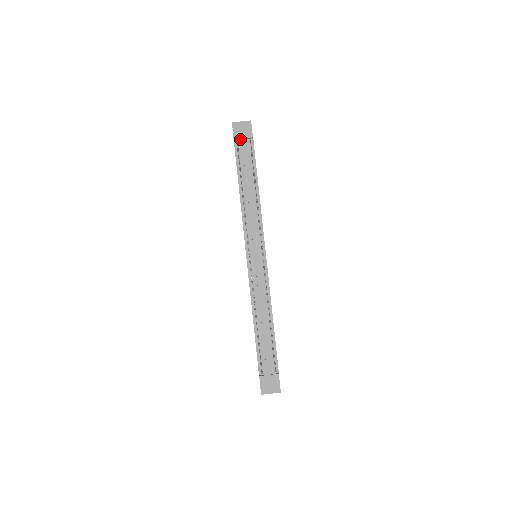
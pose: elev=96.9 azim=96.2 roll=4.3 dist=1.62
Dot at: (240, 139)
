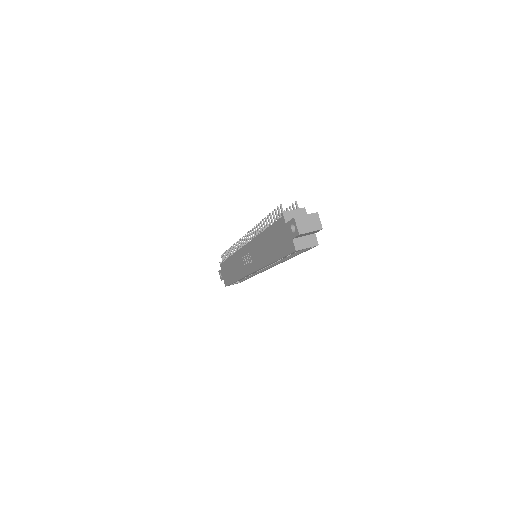
Dot at: occluded
